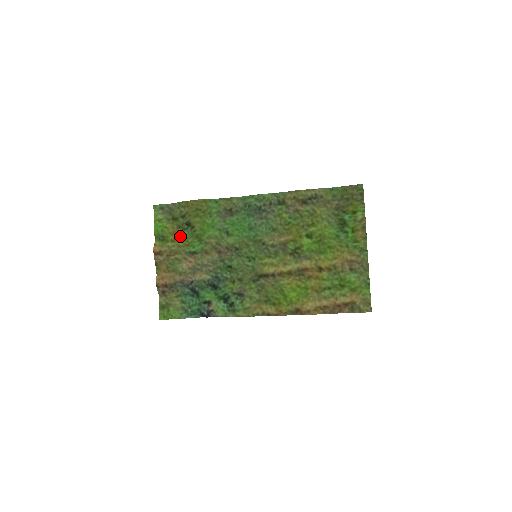
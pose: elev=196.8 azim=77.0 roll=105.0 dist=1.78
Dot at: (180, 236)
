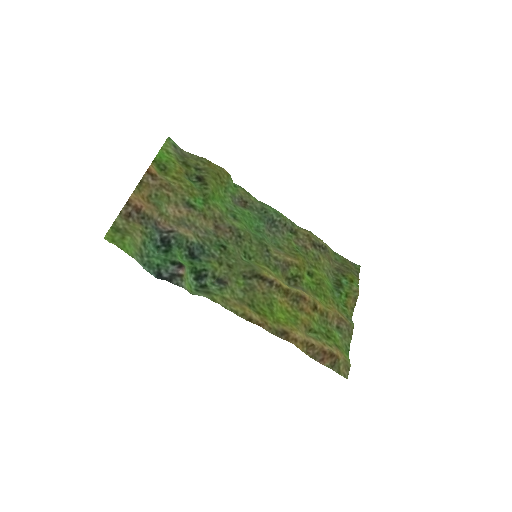
Dot at: (186, 180)
